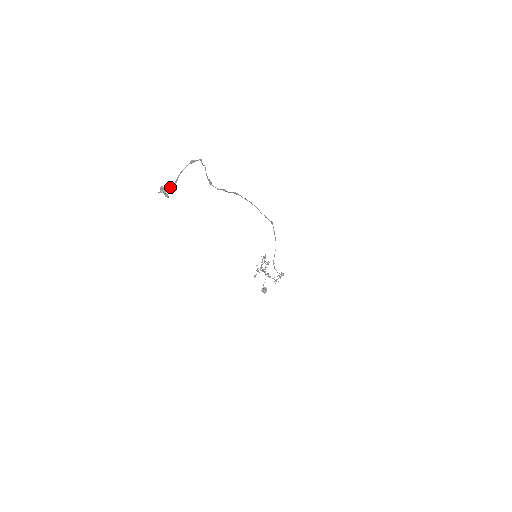
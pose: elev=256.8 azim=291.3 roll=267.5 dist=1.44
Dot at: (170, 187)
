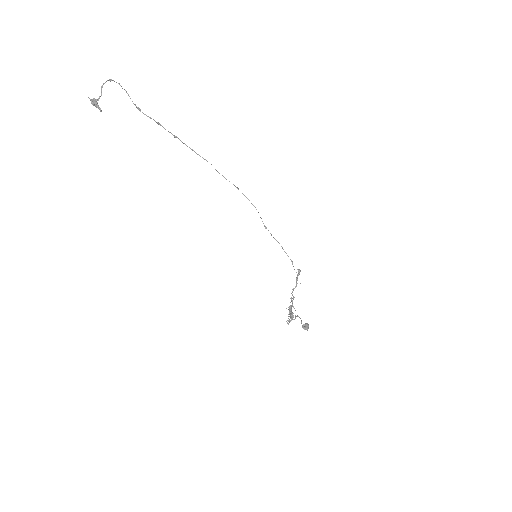
Dot at: (99, 98)
